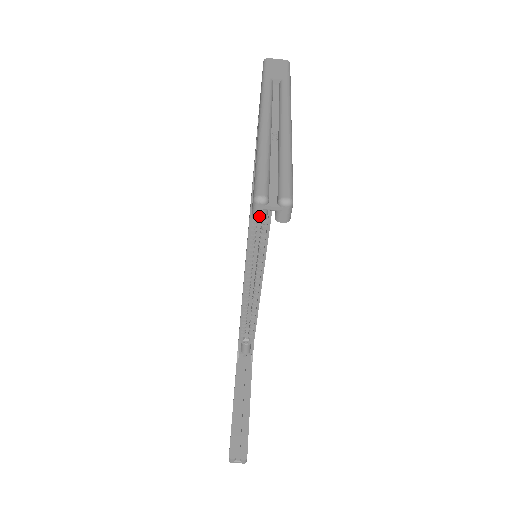
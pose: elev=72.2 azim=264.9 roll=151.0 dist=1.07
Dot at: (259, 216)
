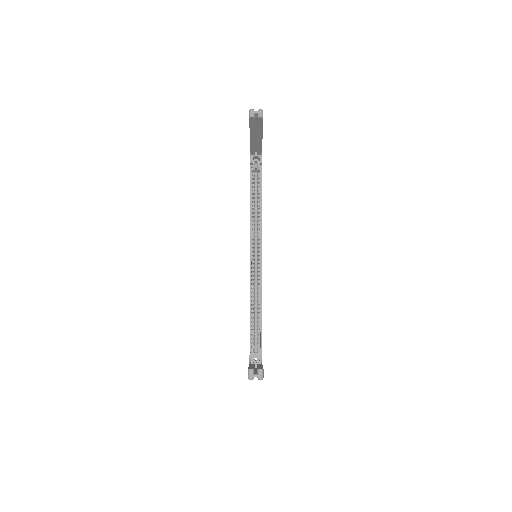
Dot at: (252, 115)
